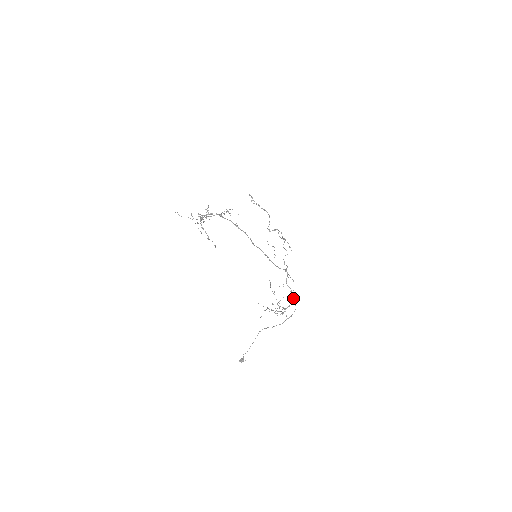
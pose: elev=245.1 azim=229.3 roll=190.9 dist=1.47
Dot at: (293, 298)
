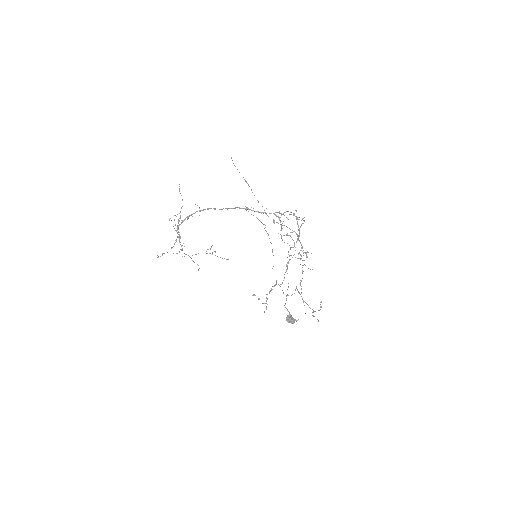
Dot at: (296, 217)
